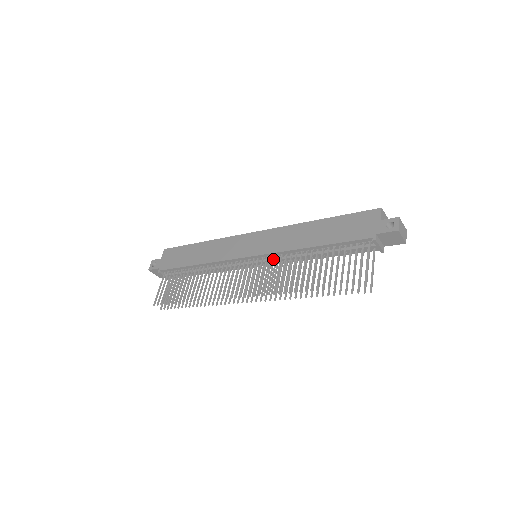
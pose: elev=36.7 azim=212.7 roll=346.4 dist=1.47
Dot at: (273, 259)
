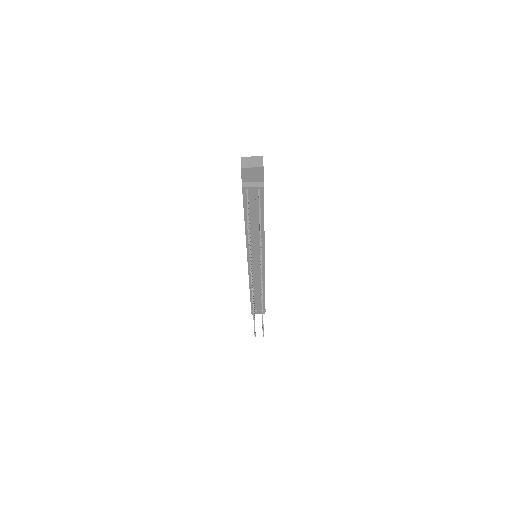
Dot at: (254, 251)
